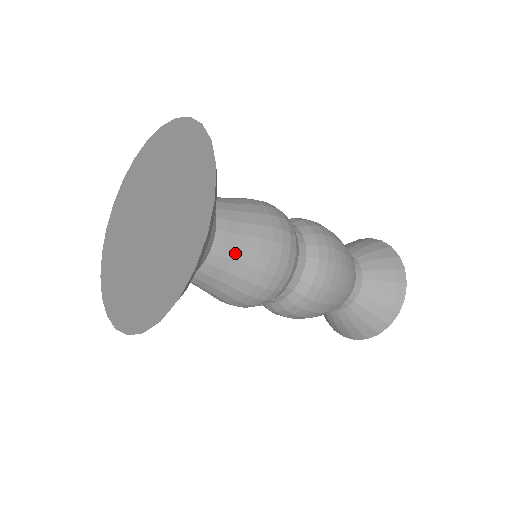
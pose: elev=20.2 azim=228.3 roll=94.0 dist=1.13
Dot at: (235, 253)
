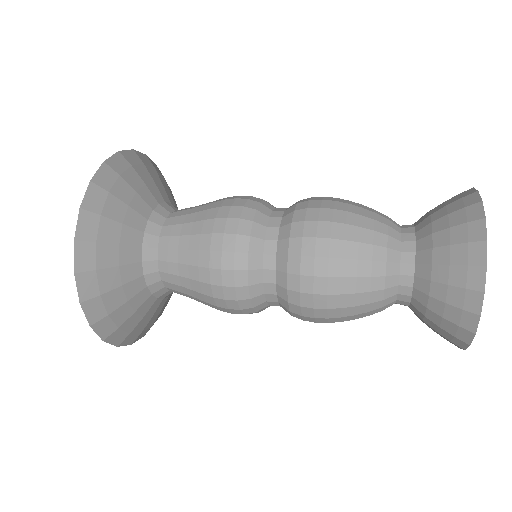
Dot at: occluded
